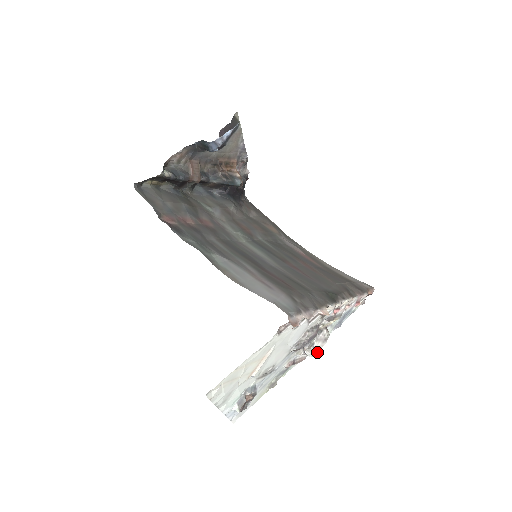
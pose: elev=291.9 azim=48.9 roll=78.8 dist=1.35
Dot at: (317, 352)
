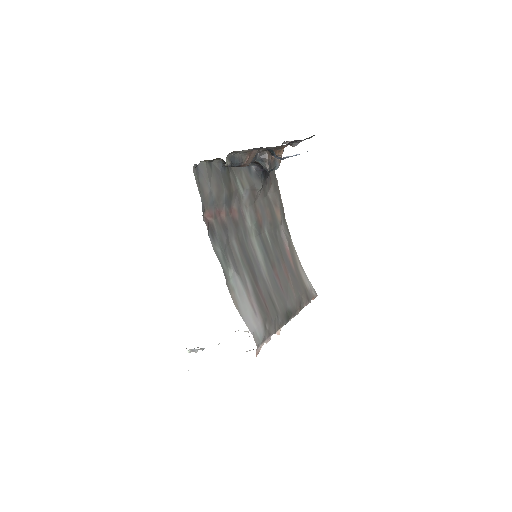
Dot at: occluded
